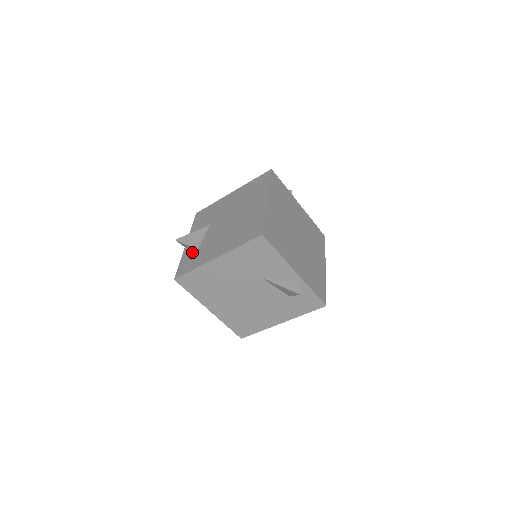
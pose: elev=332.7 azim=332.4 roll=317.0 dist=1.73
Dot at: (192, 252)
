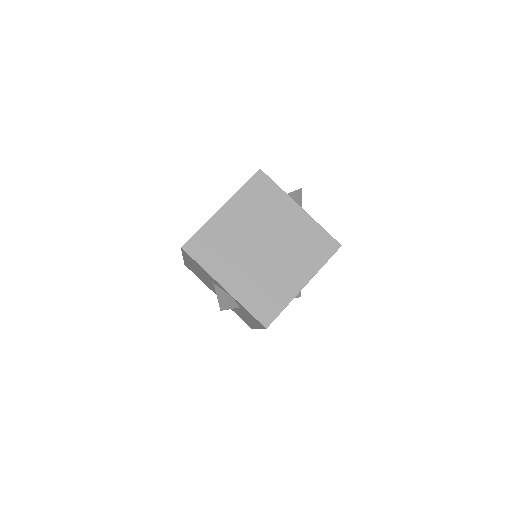
Dot at: occluded
